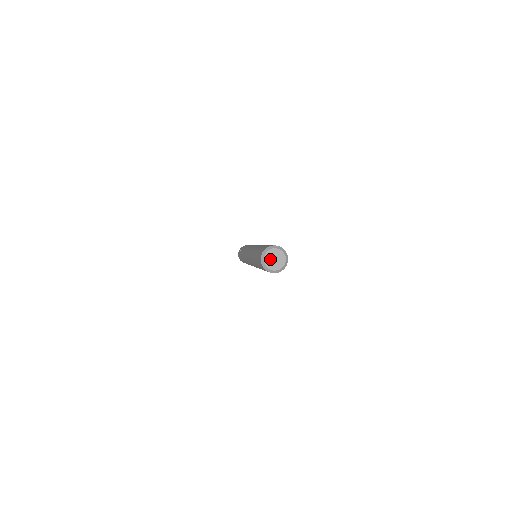
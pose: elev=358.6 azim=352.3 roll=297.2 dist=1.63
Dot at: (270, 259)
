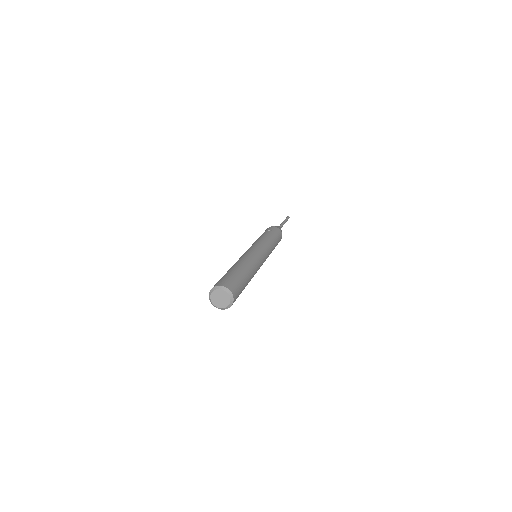
Dot at: (218, 295)
